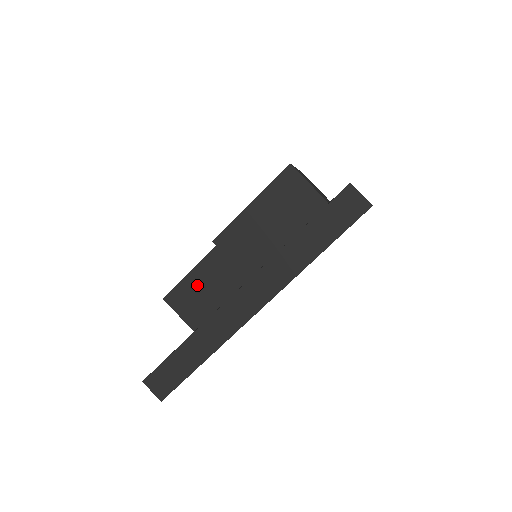
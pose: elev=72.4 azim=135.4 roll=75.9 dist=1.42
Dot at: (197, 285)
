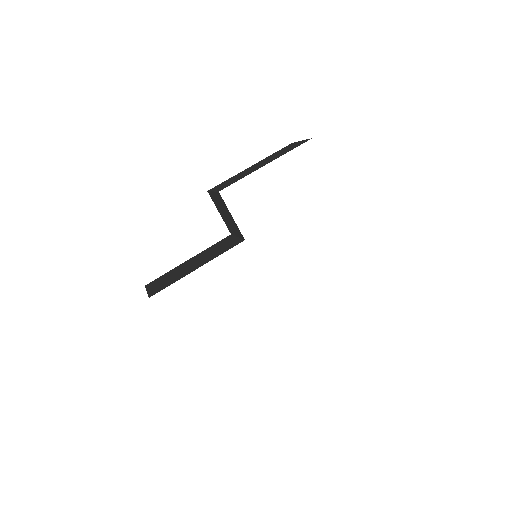
Dot at: (183, 267)
